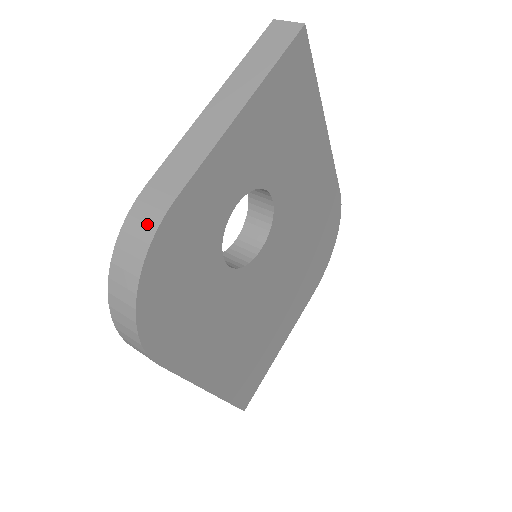
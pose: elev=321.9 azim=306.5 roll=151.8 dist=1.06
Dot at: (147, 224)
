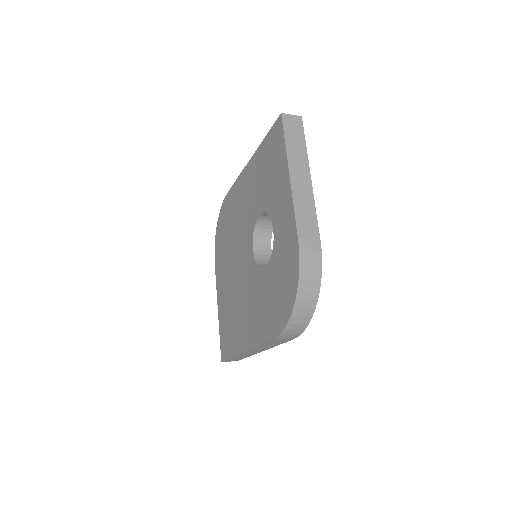
Dot at: (315, 260)
